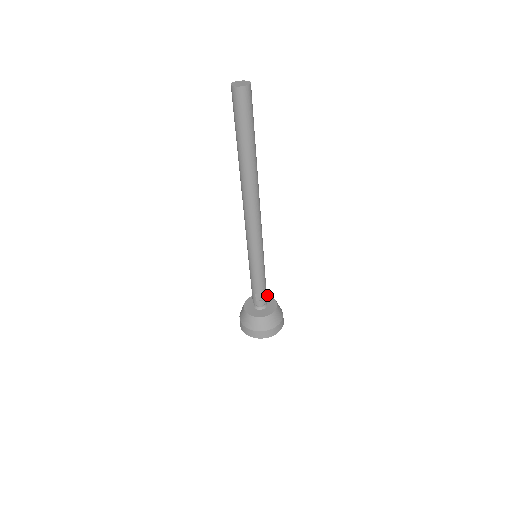
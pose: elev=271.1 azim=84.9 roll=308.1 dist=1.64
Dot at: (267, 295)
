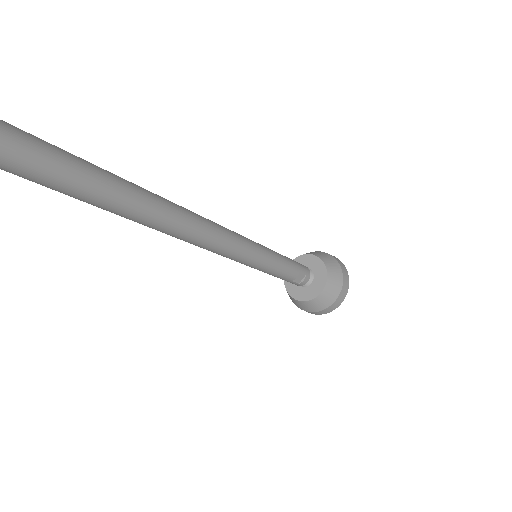
Dot at: (299, 257)
